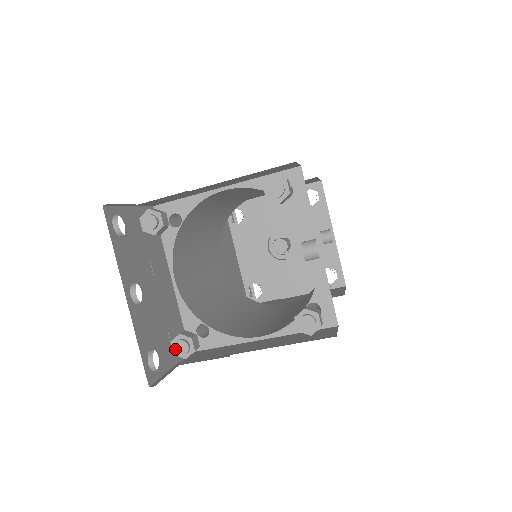
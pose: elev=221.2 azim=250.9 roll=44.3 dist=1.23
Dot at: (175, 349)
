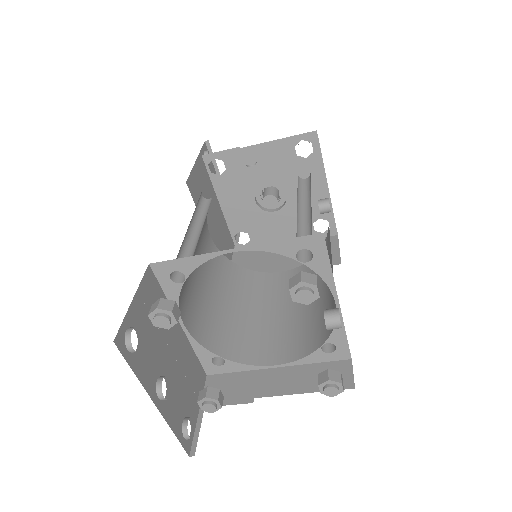
Dot at: (203, 409)
